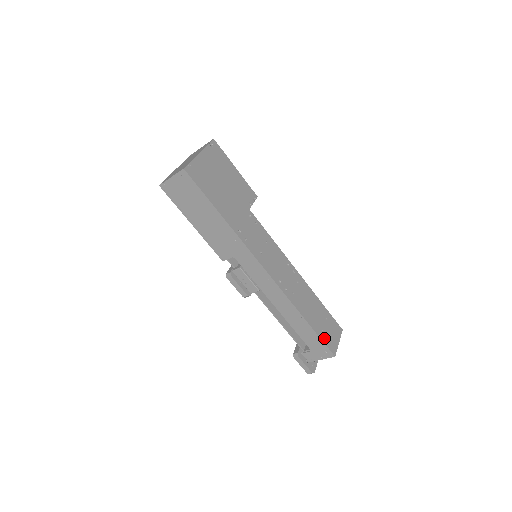
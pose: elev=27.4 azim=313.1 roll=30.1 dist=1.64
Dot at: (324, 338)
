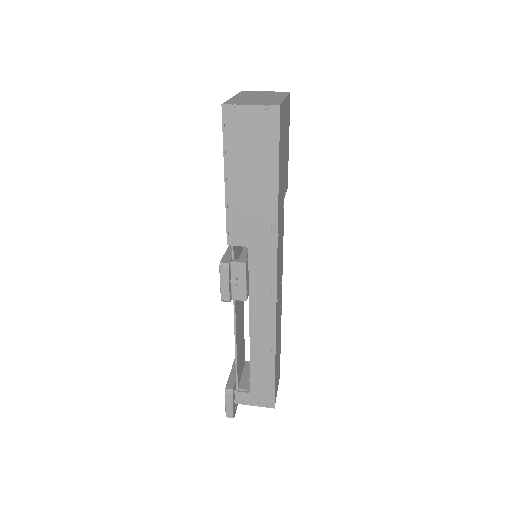
Dot at: (275, 383)
